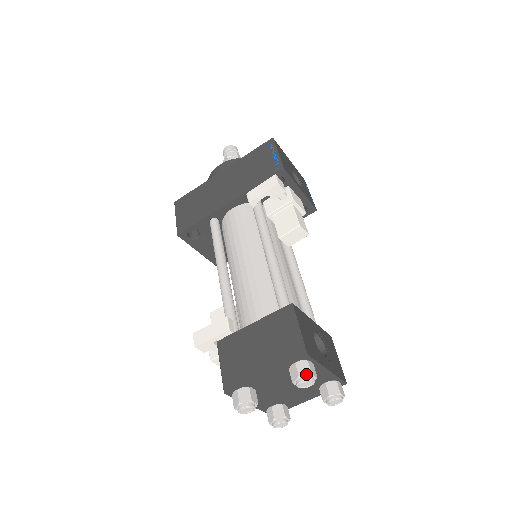
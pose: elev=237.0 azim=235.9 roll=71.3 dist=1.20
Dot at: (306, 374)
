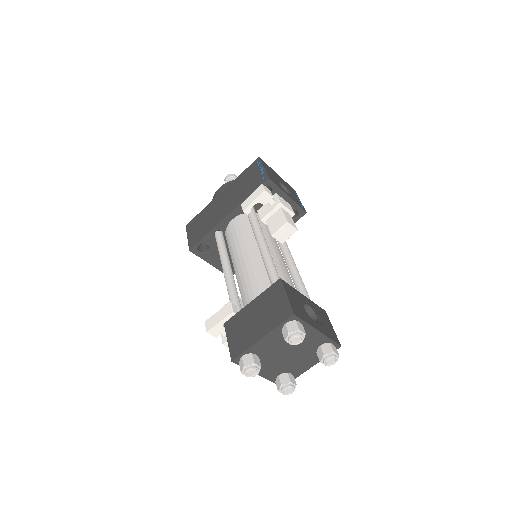
Dot at: (294, 330)
